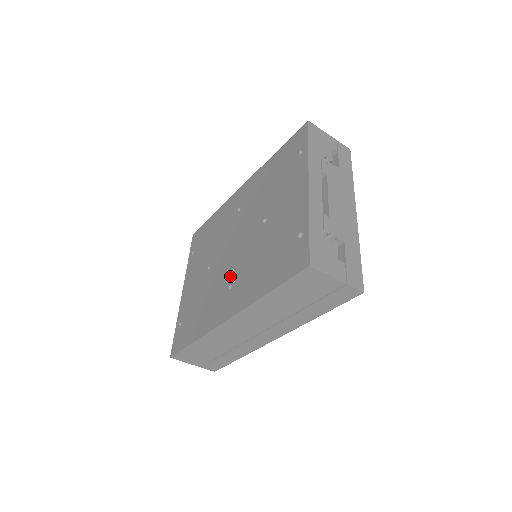
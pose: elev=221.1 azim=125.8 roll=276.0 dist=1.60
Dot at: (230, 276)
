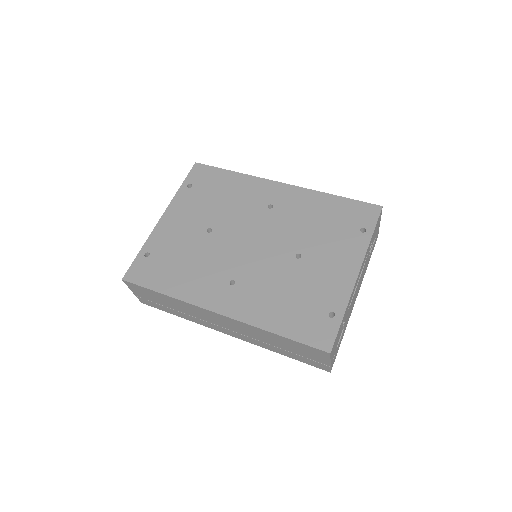
Dot at: (236, 271)
